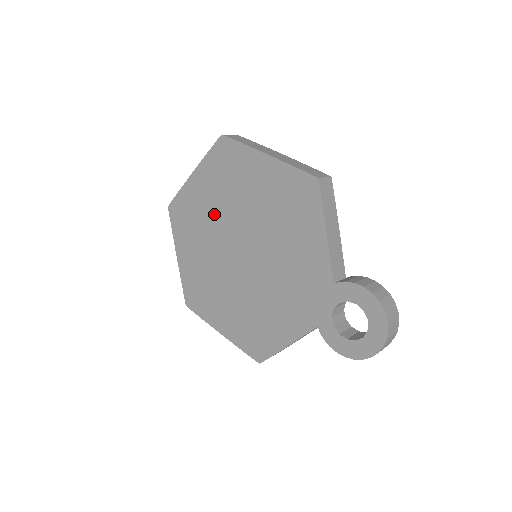
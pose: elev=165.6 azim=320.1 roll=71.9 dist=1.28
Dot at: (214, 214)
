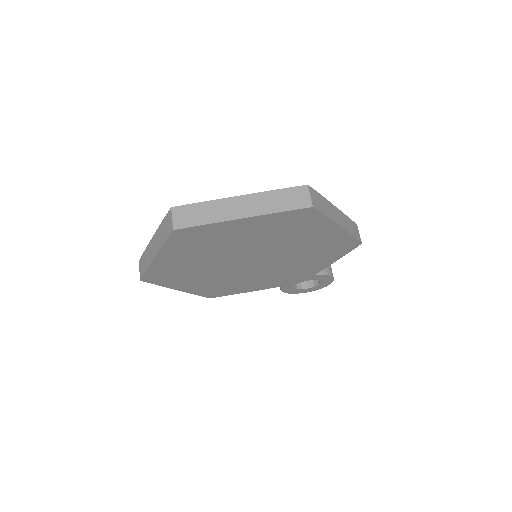
Dot at: (244, 244)
